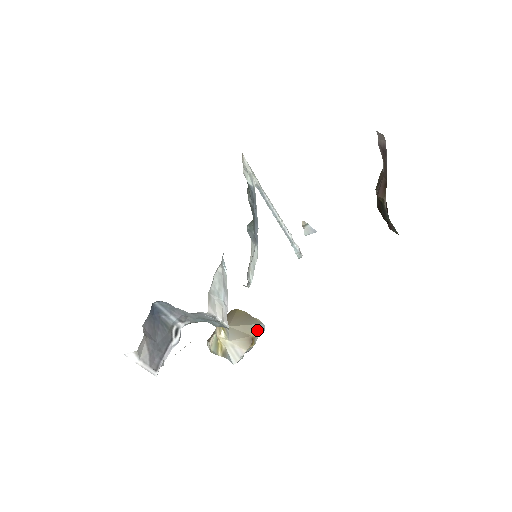
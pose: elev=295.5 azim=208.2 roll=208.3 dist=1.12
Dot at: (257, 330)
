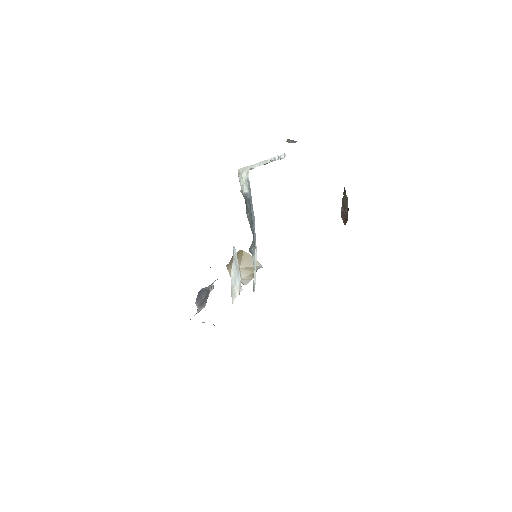
Dot at: occluded
